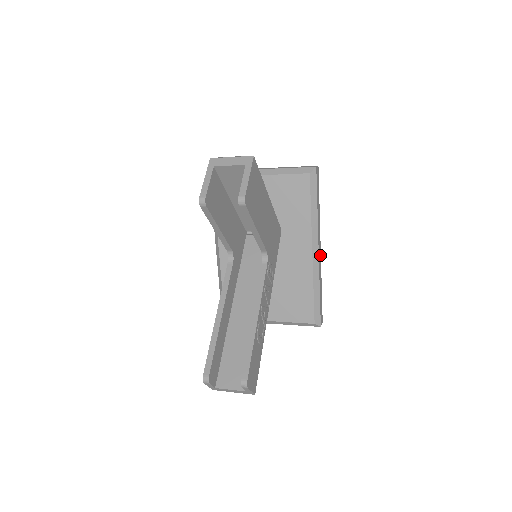
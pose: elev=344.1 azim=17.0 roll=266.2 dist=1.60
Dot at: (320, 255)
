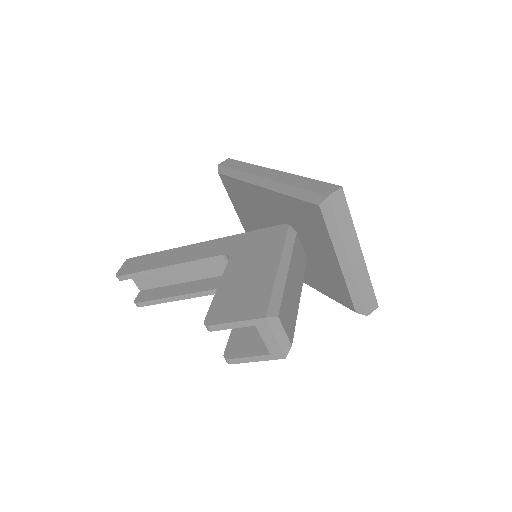
Dot at: occluded
